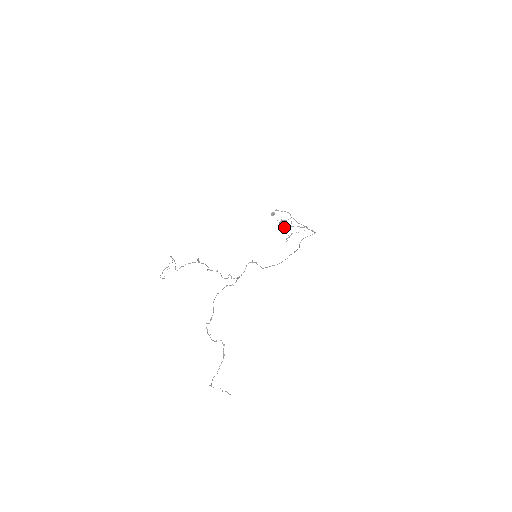
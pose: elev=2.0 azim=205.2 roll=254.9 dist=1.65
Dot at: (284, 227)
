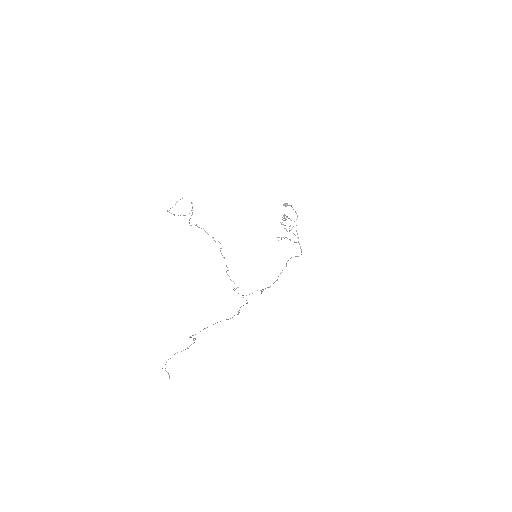
Dot at: occluded
